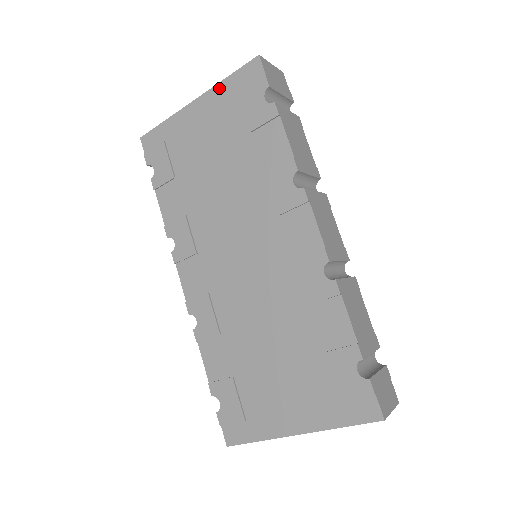
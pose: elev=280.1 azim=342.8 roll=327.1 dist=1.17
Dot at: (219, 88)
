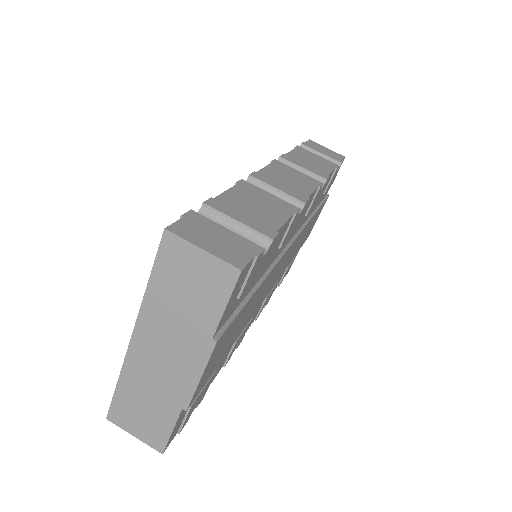
Dot at: occluded
